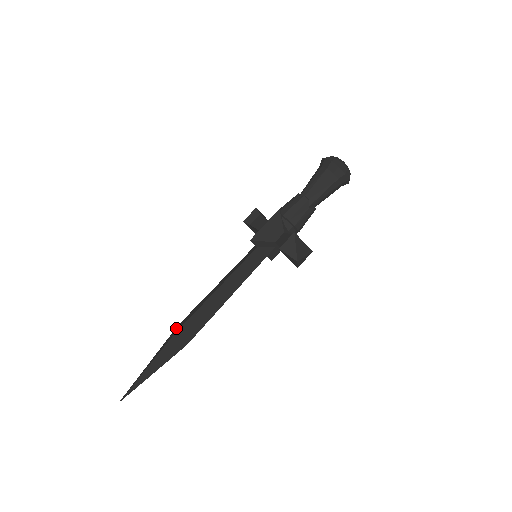
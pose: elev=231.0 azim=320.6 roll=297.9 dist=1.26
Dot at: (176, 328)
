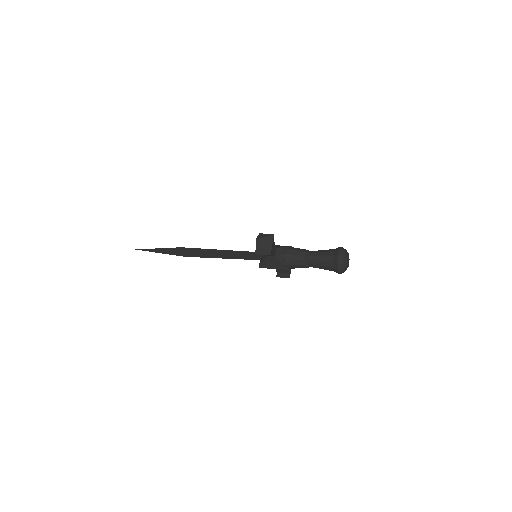
Dot at: occluded
